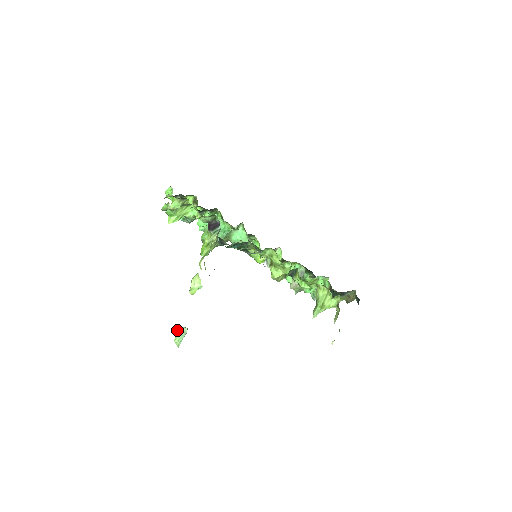
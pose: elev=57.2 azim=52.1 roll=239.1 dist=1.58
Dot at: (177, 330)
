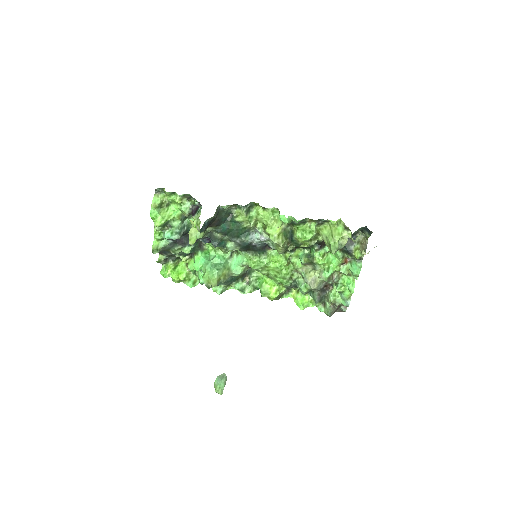
Dot at: occluded
